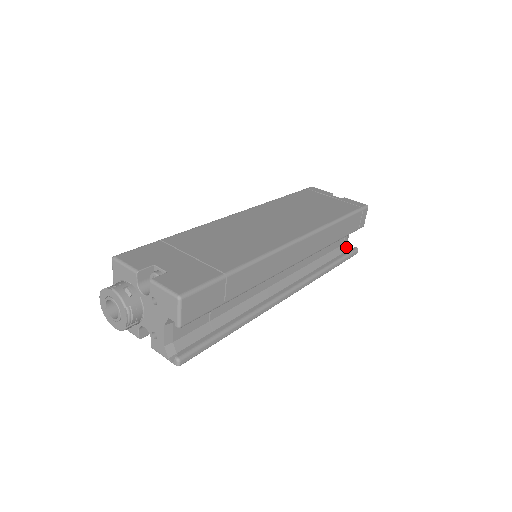
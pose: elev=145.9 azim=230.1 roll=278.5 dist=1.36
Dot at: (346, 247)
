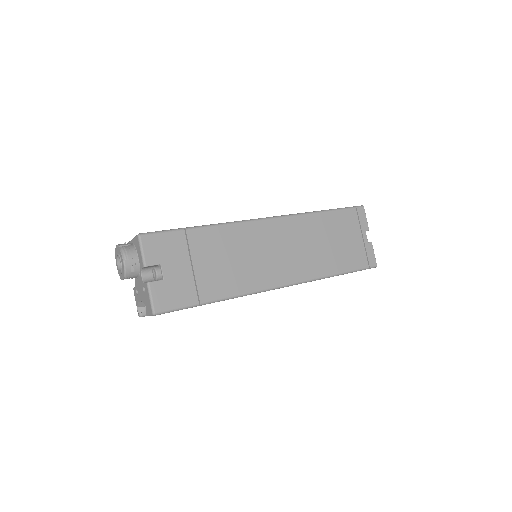
Dot at: occluded
